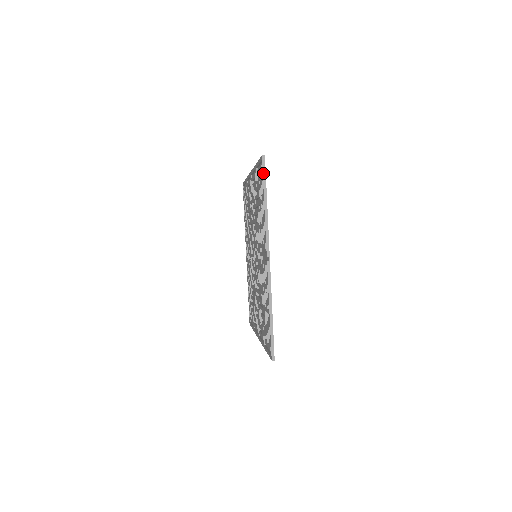
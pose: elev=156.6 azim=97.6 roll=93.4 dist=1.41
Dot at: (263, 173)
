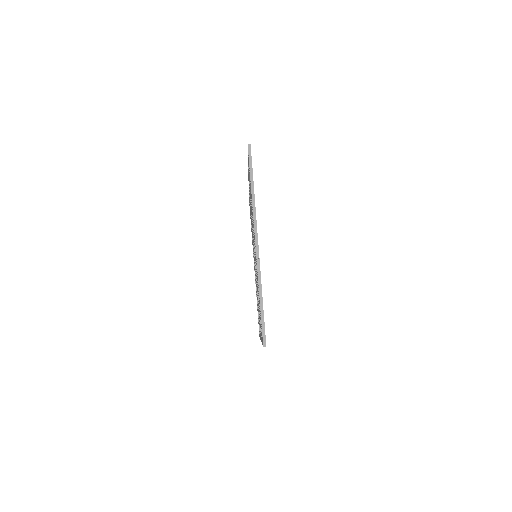
Dot at: occluded
